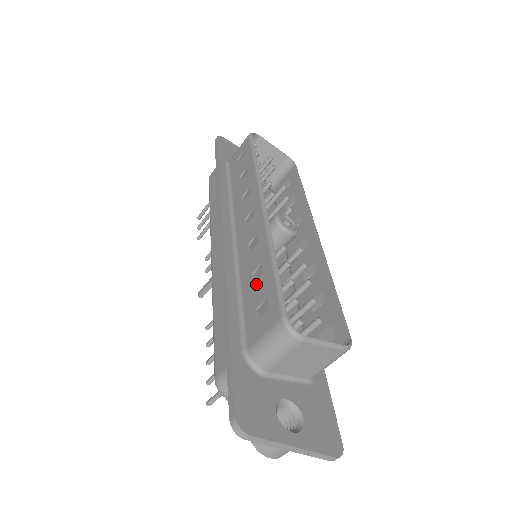
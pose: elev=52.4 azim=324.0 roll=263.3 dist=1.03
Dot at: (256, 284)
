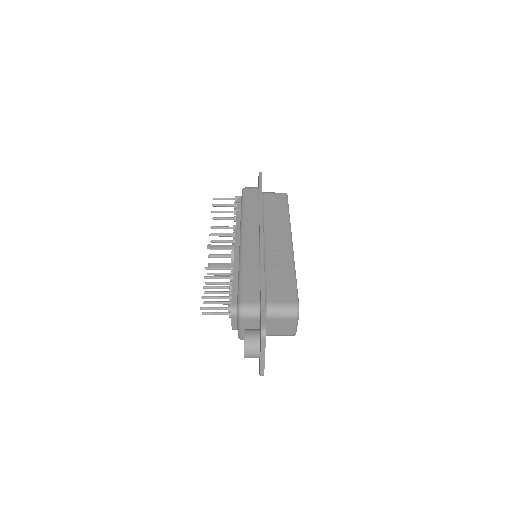
Dot at: (280, 277)
